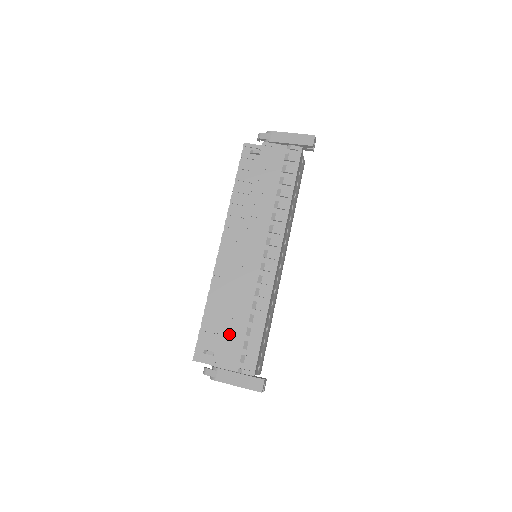
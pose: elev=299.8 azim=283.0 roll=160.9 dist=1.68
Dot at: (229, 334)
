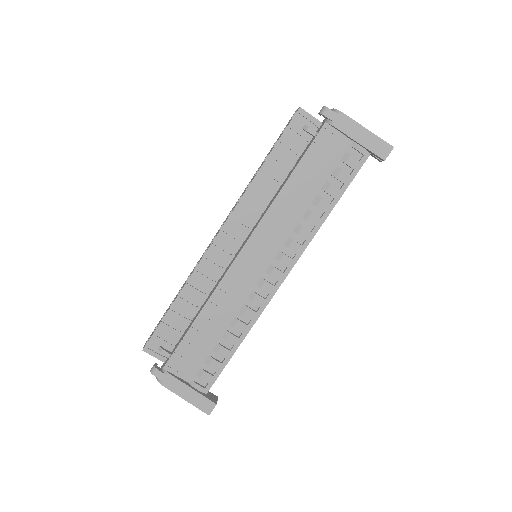
Dot at: (194, 342)
